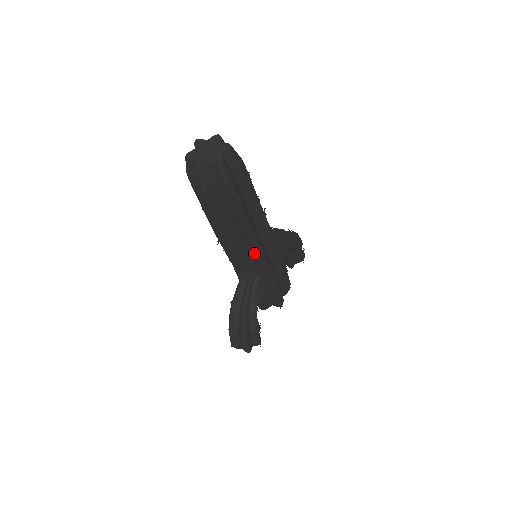
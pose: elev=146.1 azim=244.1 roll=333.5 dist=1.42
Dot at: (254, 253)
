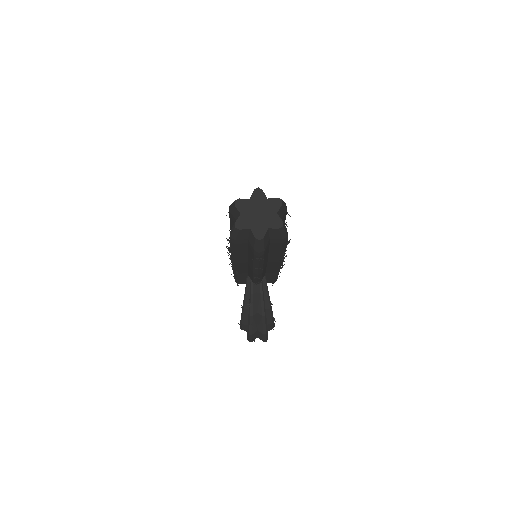
Dot at: (275, 266)
